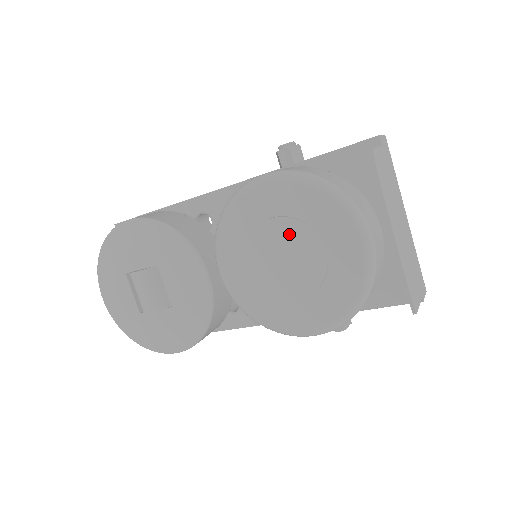
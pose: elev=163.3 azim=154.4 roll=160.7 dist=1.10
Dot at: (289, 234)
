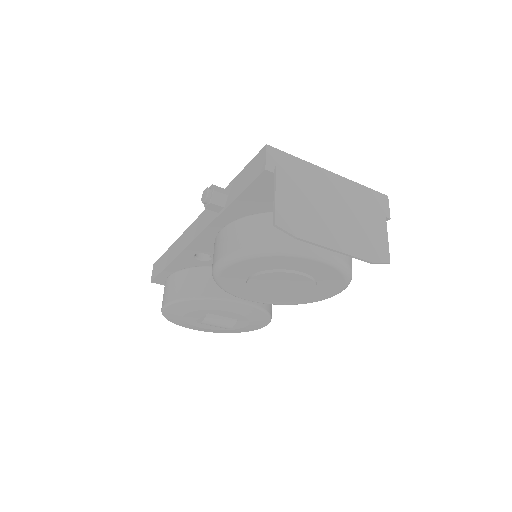
Dot at: (270, 279)
